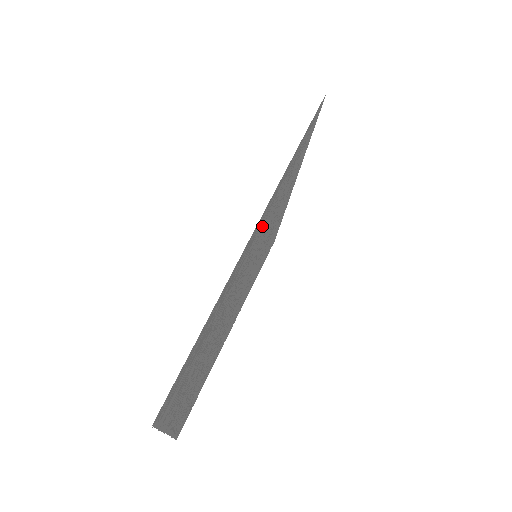
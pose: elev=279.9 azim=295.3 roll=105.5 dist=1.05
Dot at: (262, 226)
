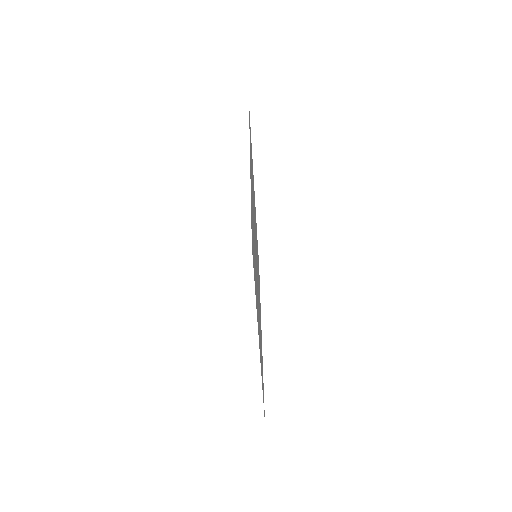
Dot at: occluded
